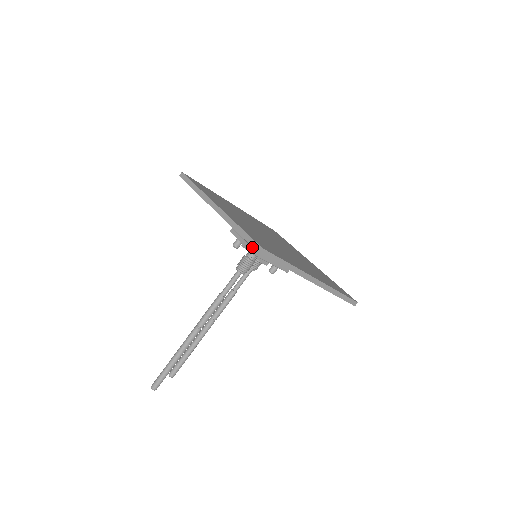
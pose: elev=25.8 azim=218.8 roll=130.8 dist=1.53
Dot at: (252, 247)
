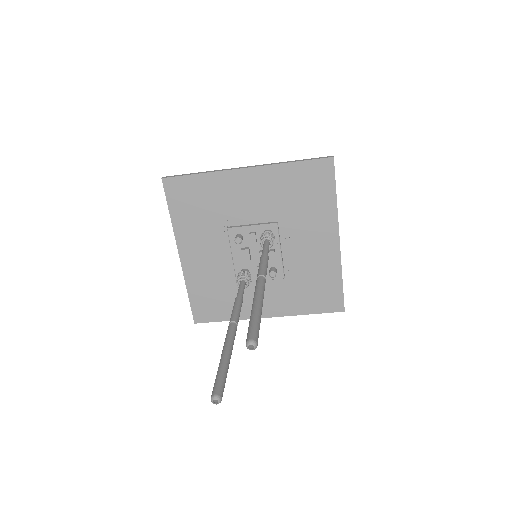
Dot at: (270, 222)
